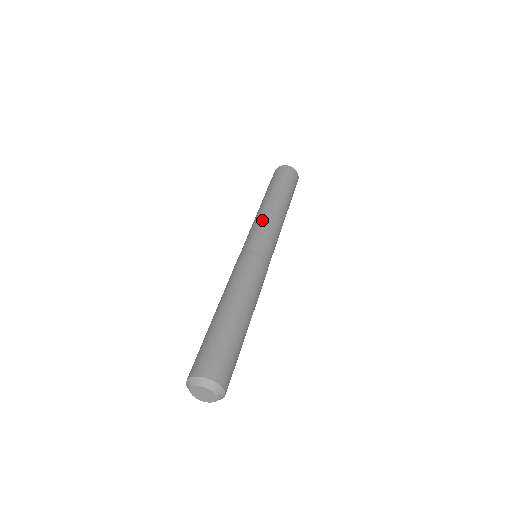
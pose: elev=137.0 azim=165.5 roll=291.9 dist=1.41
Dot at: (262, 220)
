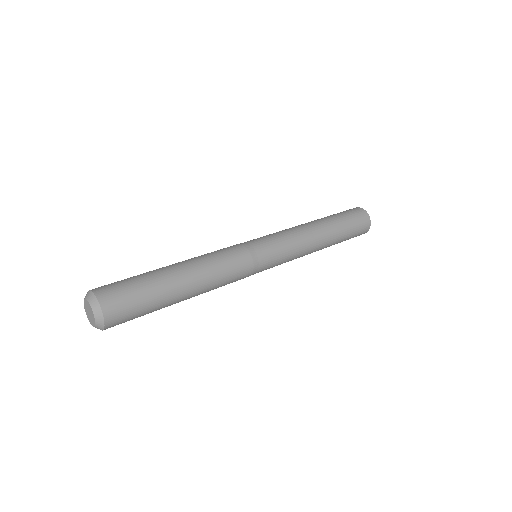
Dot at: (283, 230)
